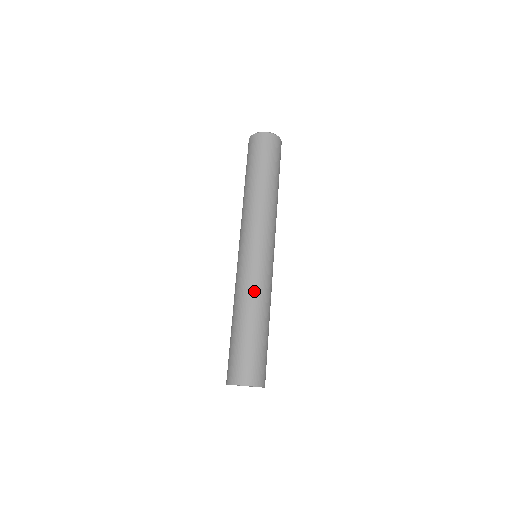
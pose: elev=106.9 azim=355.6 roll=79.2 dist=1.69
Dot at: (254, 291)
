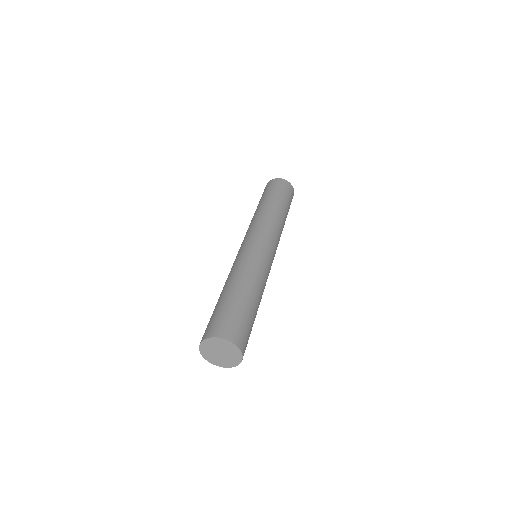
Dot at: (233, 270)
